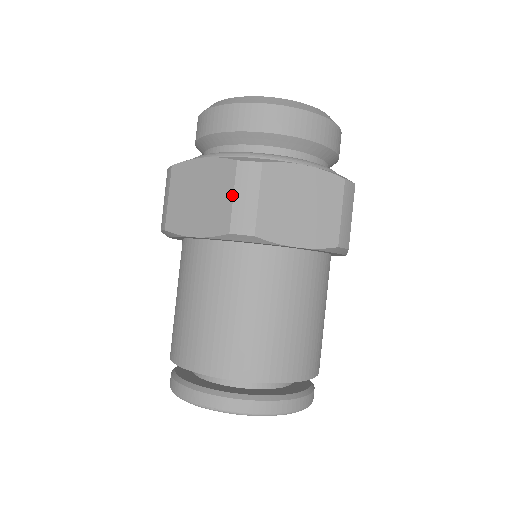
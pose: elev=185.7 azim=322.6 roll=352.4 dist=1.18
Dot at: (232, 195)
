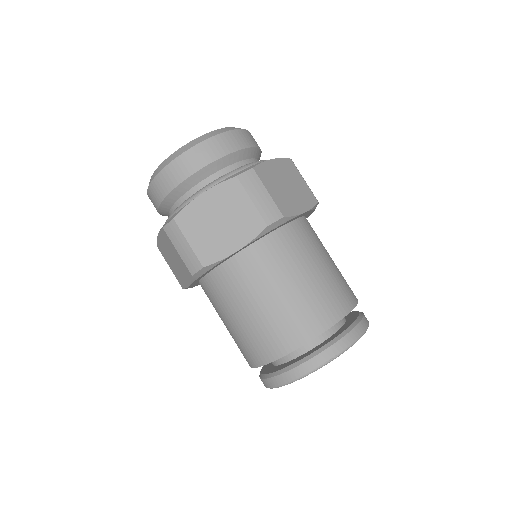
Dot at: (250, 200)
